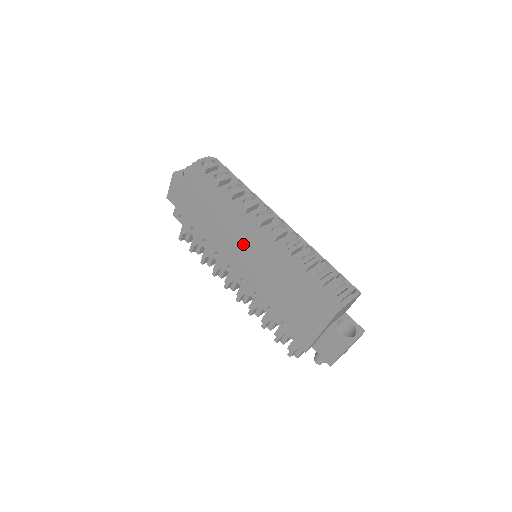
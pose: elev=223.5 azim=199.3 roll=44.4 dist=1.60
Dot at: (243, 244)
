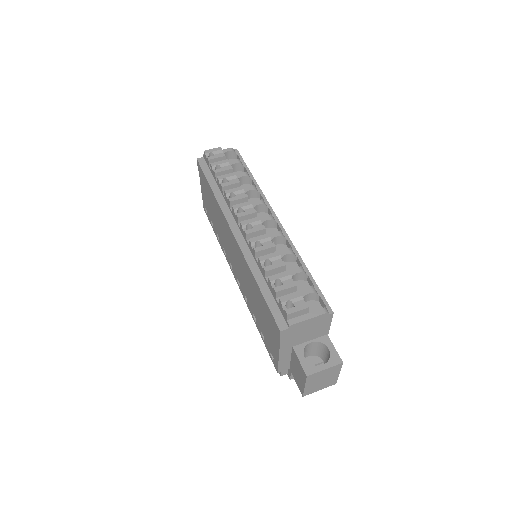
Dot at: (230, 241)
